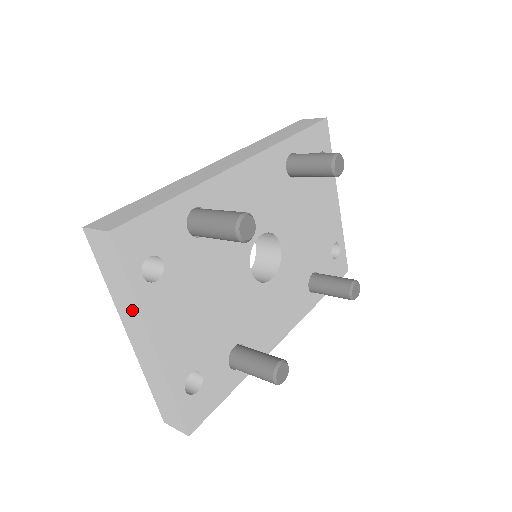
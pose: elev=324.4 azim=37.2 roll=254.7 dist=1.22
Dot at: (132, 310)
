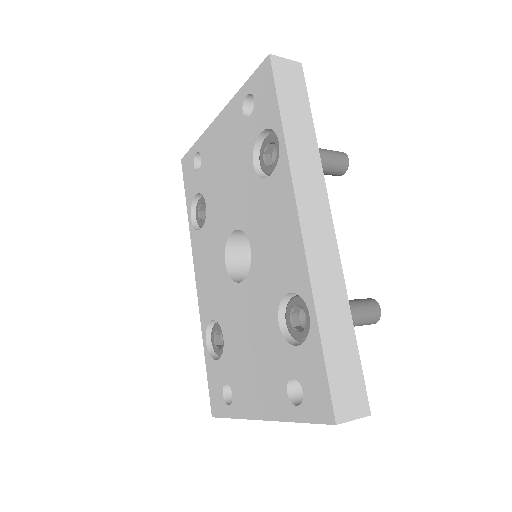
Dot at: occluded
